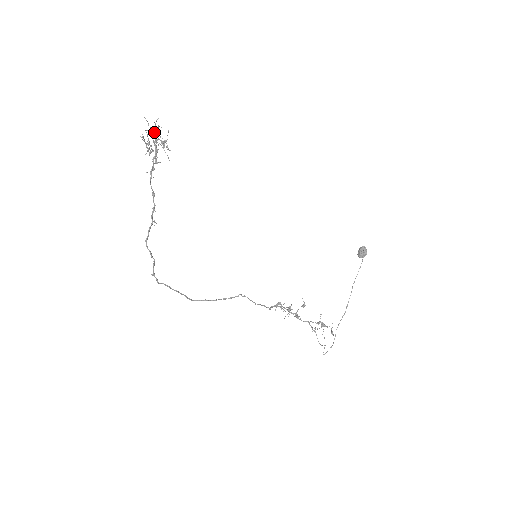
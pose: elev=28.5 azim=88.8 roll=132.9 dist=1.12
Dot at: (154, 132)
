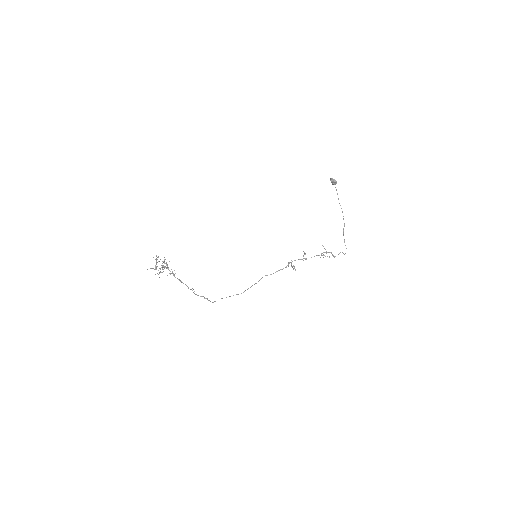
Dot at: occluded
